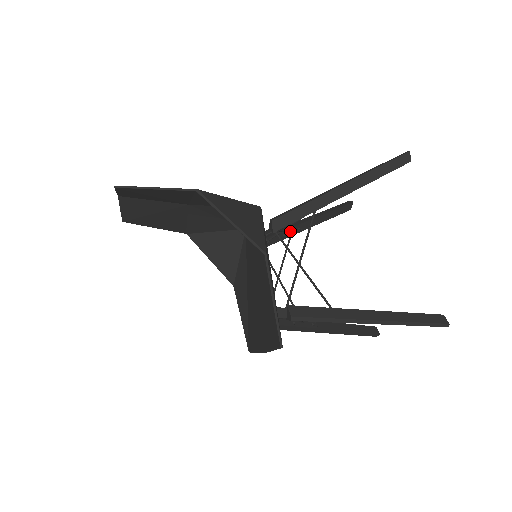
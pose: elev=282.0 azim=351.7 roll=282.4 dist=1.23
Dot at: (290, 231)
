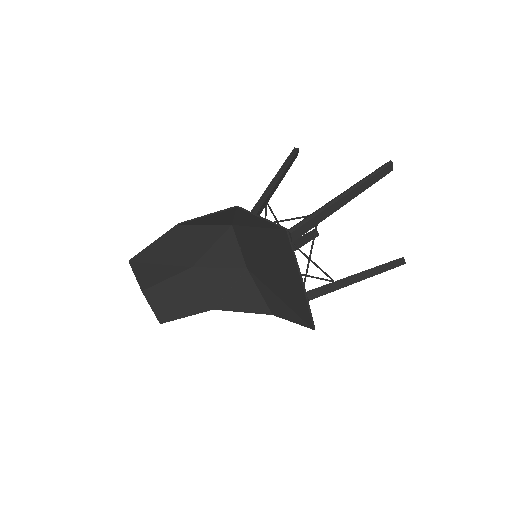
Dot at: occluded
